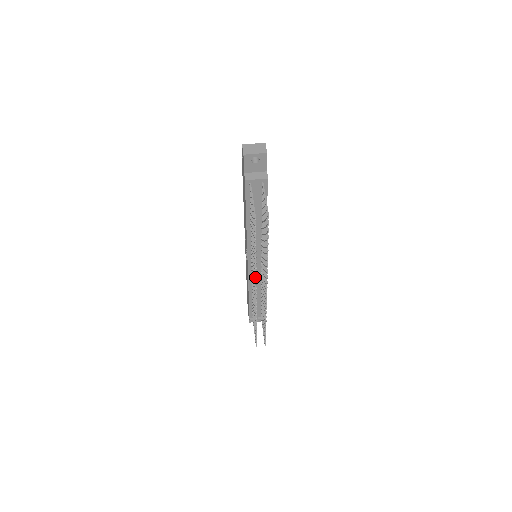
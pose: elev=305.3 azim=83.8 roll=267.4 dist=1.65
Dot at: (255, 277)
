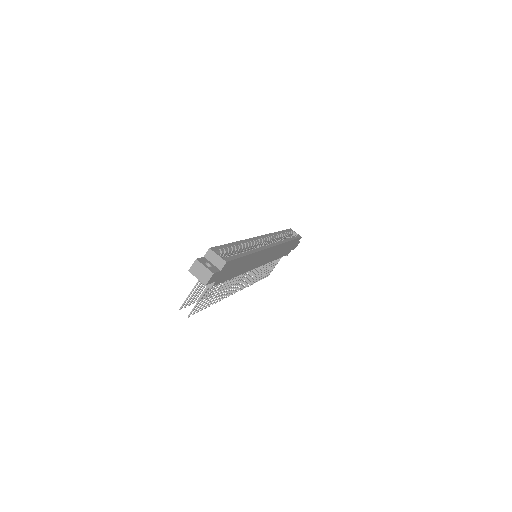
Dot at: (218, 290)
